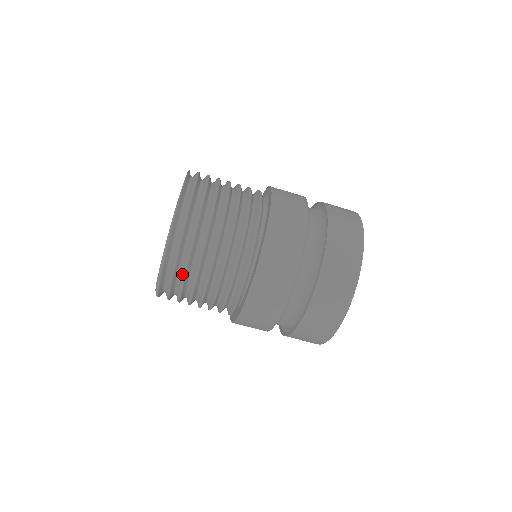
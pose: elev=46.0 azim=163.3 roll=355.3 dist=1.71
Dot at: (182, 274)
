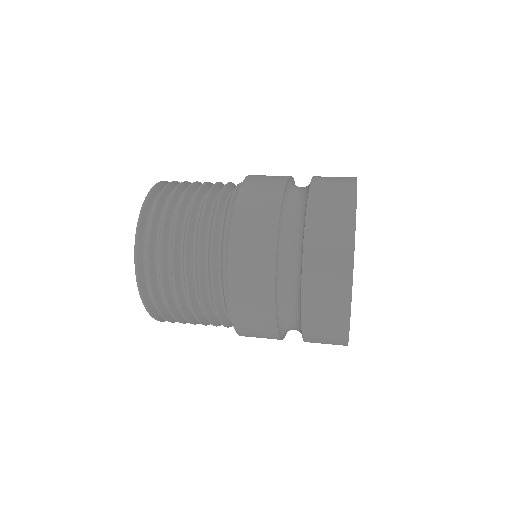
Dot at: (161, 224)
